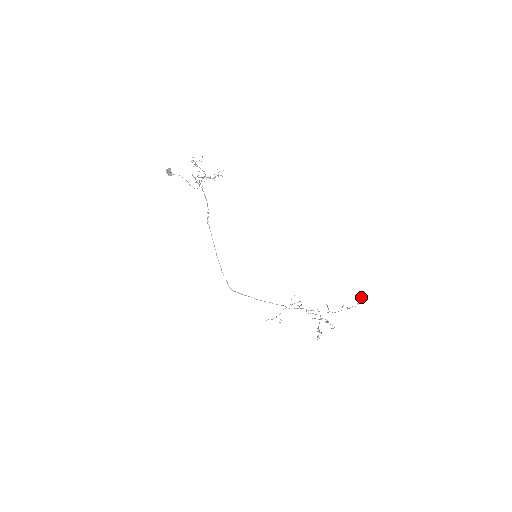
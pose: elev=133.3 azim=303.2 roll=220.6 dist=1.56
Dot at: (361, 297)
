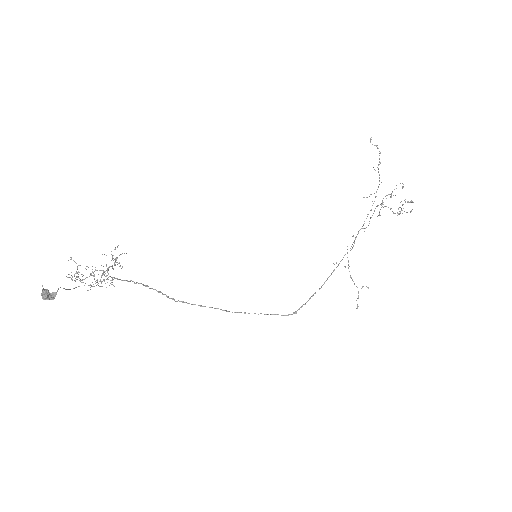
Dot at: (370, 139)
